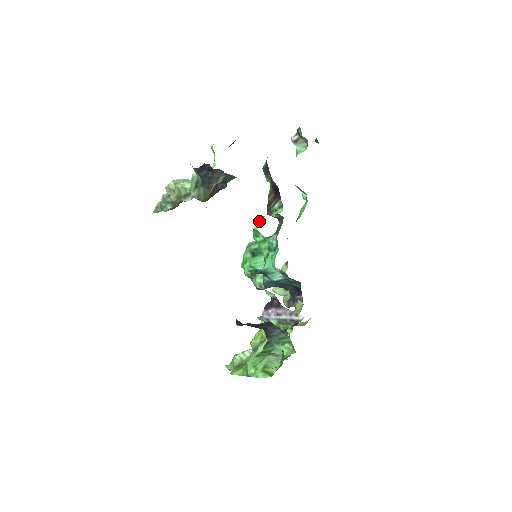
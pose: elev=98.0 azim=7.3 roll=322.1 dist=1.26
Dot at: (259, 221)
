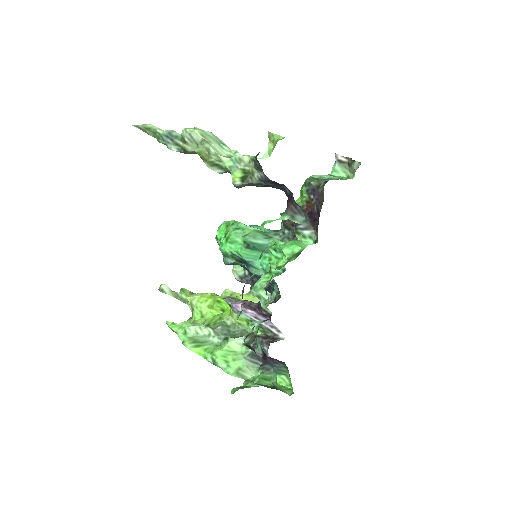
Dot at: (292, 248)
